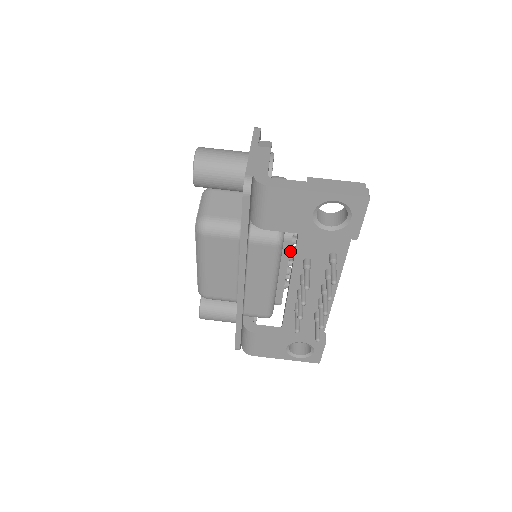
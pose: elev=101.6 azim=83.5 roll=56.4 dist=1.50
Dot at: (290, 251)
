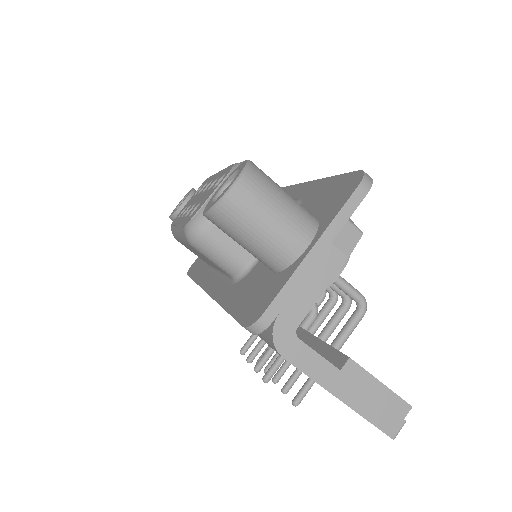
Dot at: occluded
